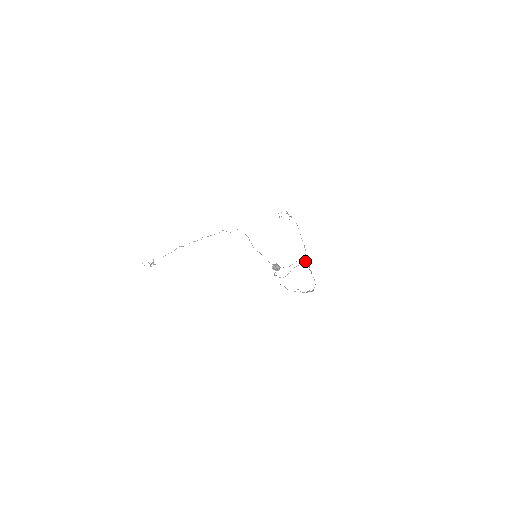
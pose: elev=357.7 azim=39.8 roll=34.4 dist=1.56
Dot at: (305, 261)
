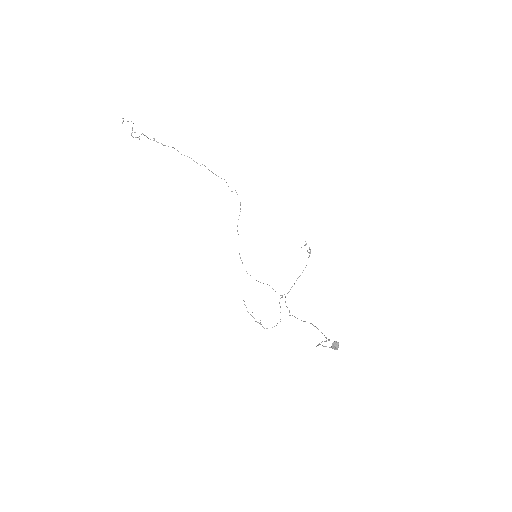
Dot at: occluded
